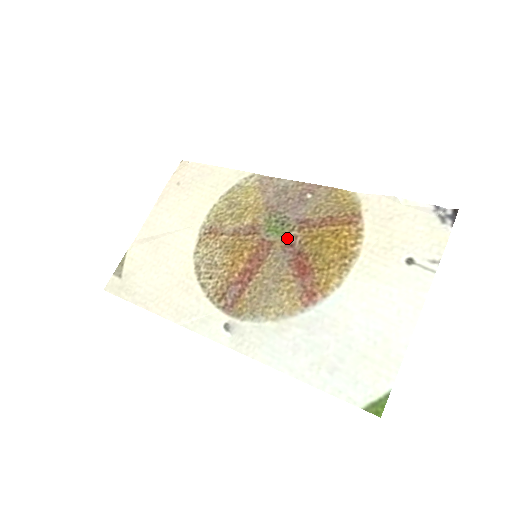
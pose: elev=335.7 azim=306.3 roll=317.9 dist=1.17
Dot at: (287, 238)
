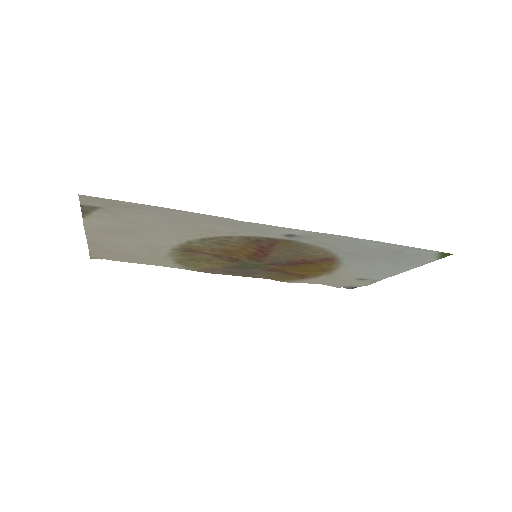
Dot at: (269, 265)
